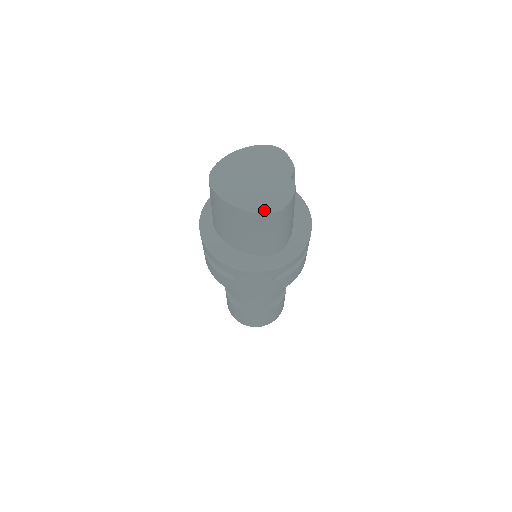
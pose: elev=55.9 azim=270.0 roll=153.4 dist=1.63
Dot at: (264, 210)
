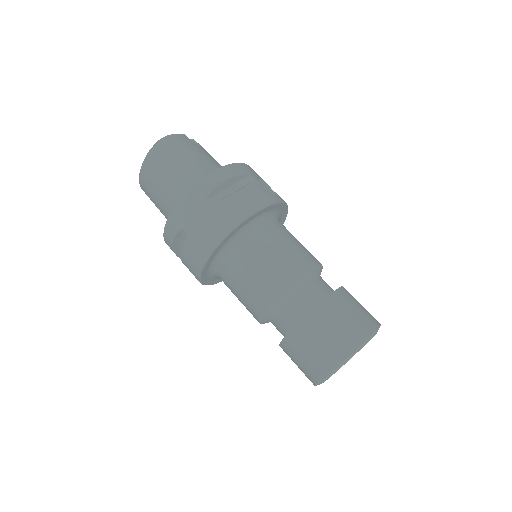
Dot at: (153, 150)
